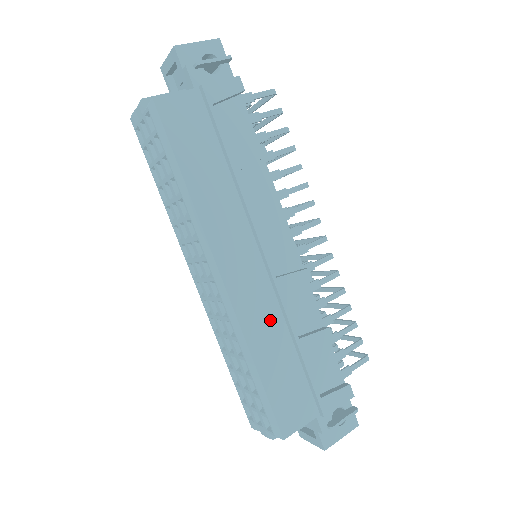
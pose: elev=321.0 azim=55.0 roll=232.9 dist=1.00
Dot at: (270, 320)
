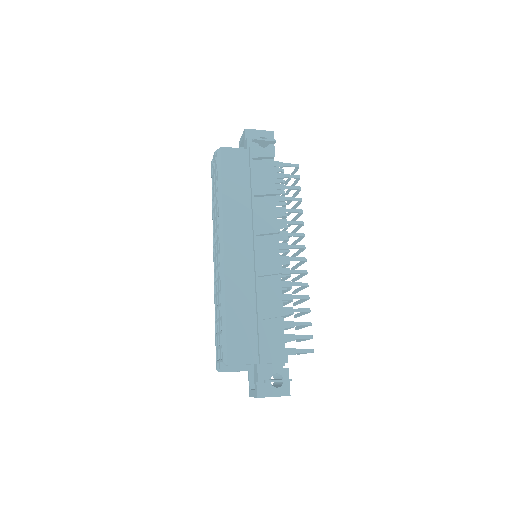
Dot at: (246, 287)
